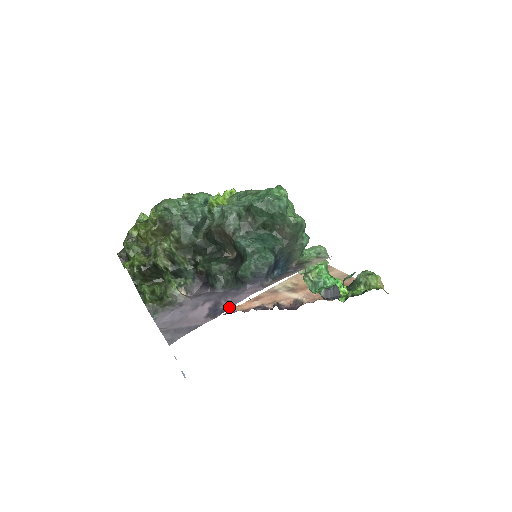
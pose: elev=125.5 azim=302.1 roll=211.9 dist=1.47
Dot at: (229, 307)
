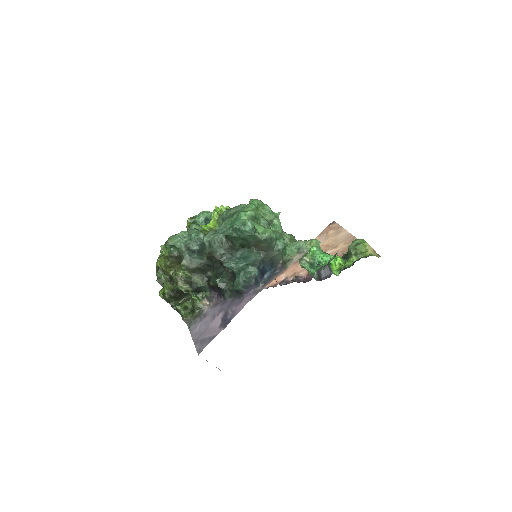
Dot at: (233, 317)
